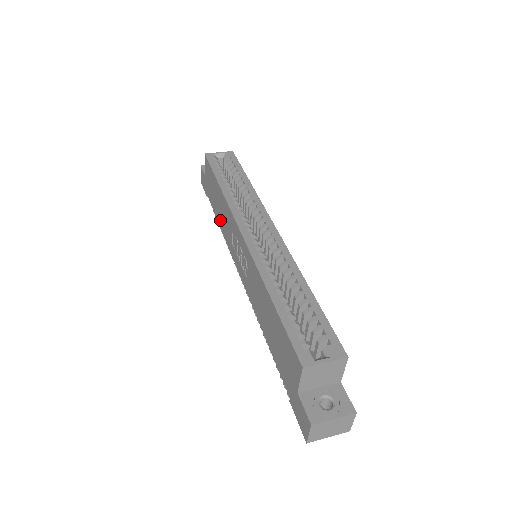
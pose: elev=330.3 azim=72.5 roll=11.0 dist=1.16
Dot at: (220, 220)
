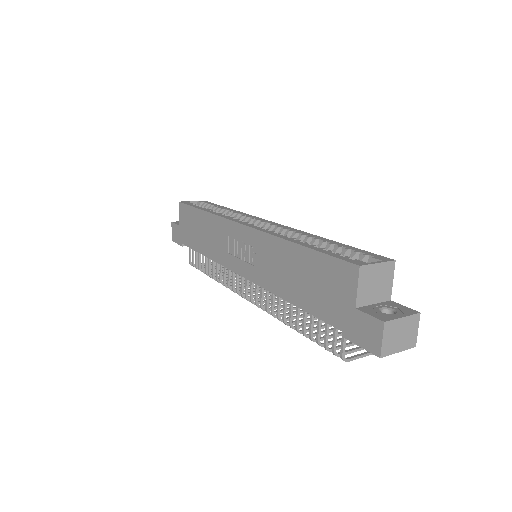
Dot at: (206, 248)
